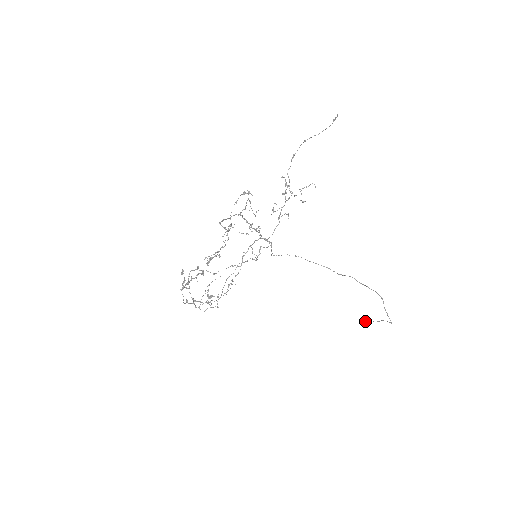
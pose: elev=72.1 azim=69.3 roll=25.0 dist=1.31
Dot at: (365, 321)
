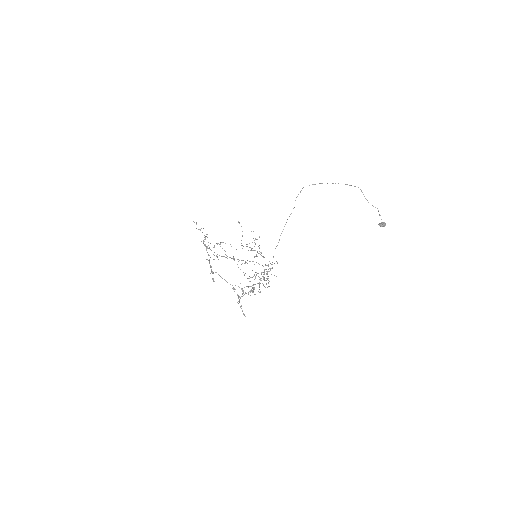
Dot at: (382, 224)
